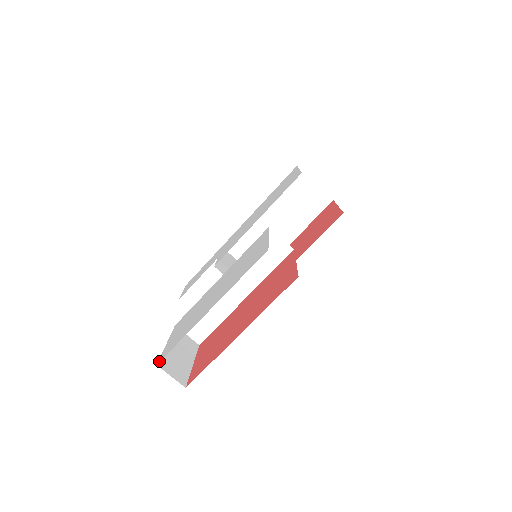
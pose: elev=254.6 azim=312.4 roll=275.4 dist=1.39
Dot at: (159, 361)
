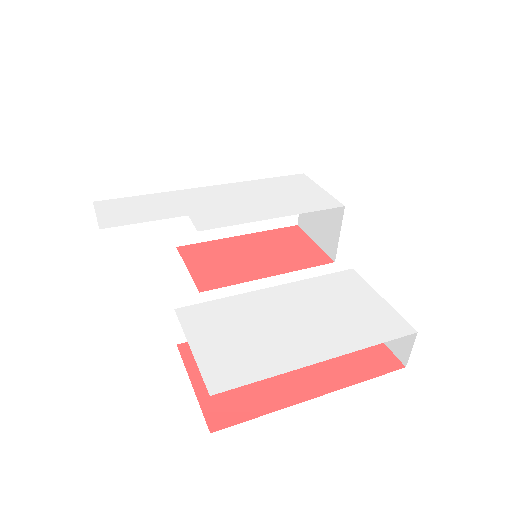
Dot at: (215, 391)
